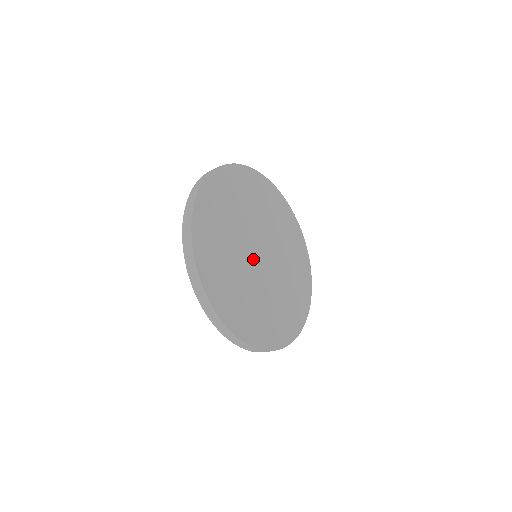
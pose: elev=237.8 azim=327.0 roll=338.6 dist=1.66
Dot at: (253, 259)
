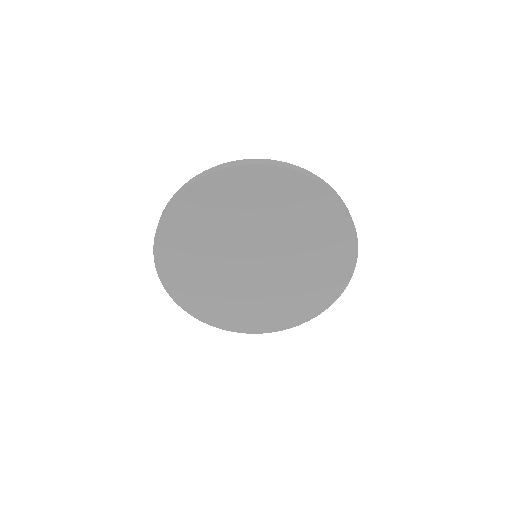
Dot at: (249, 271)
